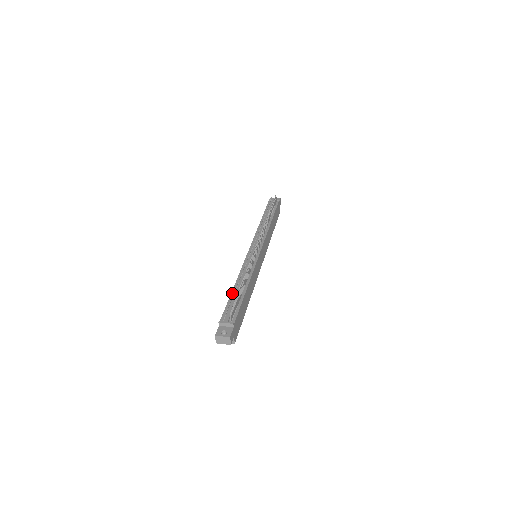
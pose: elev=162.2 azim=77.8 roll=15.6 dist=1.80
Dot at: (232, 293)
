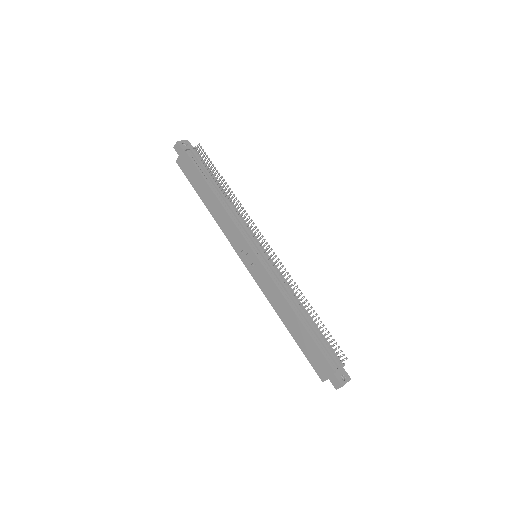
Dot at: (306, 328)
